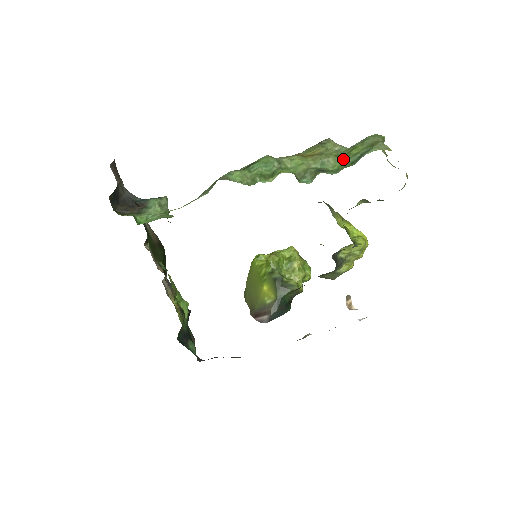
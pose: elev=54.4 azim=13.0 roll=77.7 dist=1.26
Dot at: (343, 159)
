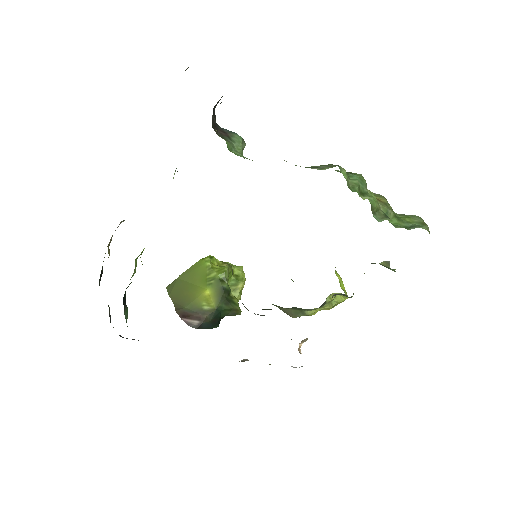
Dot at: (399, 220)
